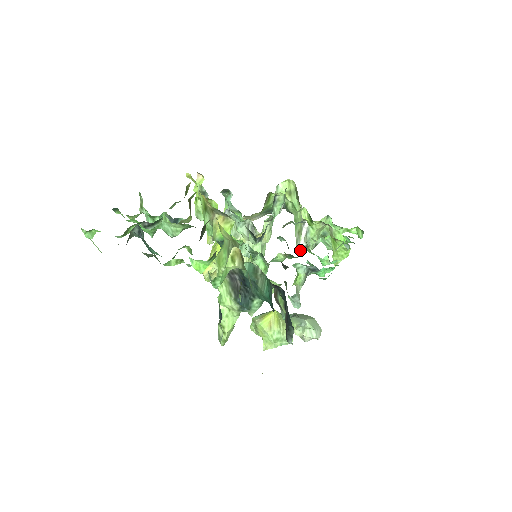
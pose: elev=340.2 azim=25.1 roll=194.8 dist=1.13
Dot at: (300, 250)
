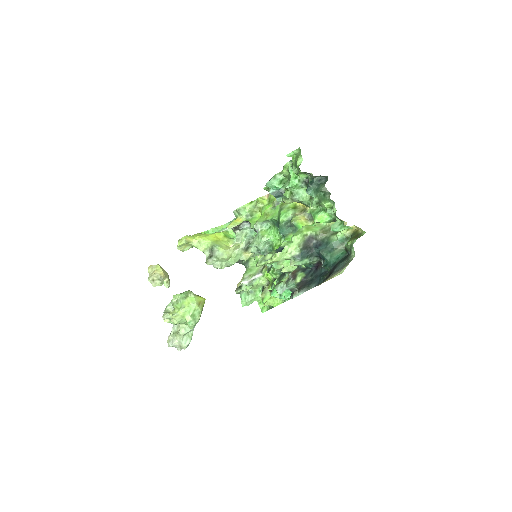
Dot at: occluded
